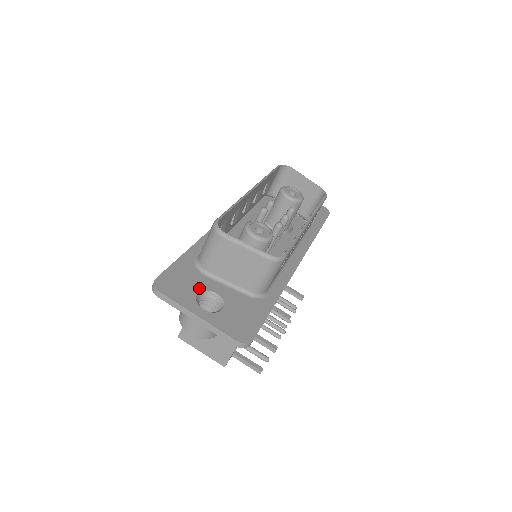
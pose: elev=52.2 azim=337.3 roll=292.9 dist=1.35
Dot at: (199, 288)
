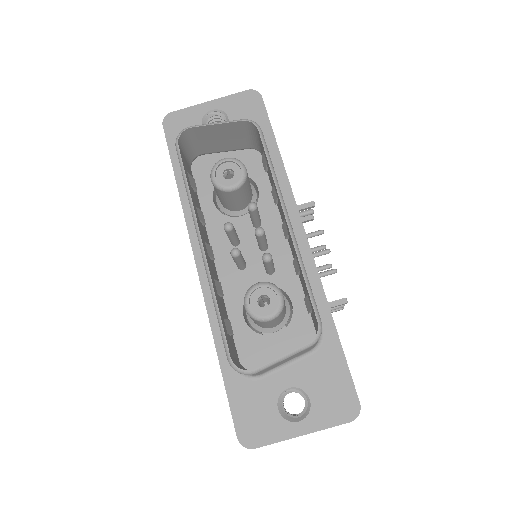
Dot at: (273, 401)
